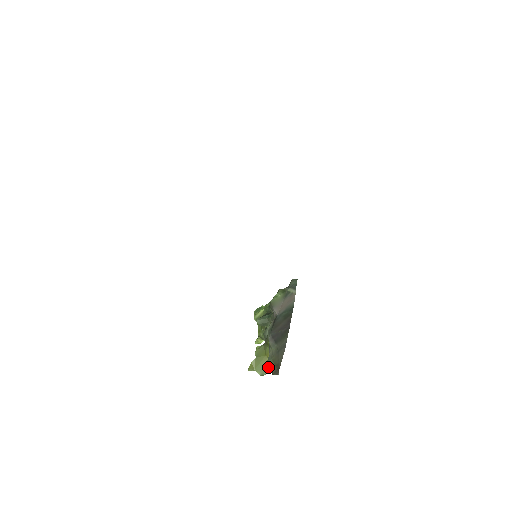
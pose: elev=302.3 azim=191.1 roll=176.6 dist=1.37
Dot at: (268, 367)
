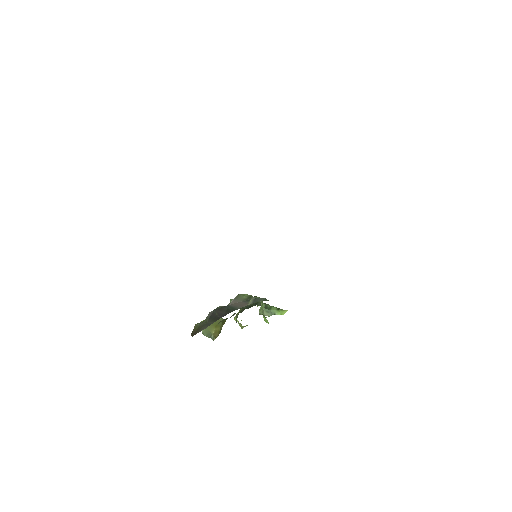
Dot at: (194, 327)
